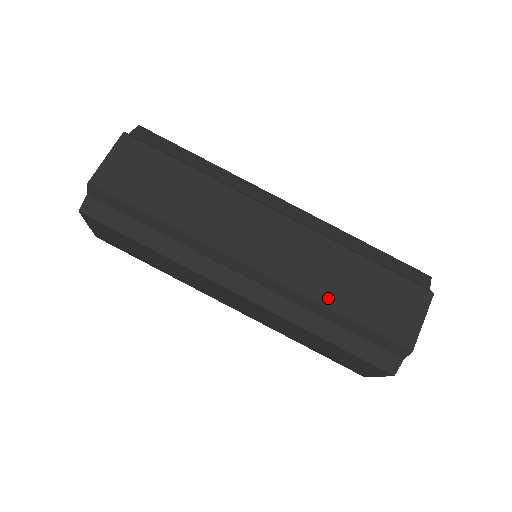
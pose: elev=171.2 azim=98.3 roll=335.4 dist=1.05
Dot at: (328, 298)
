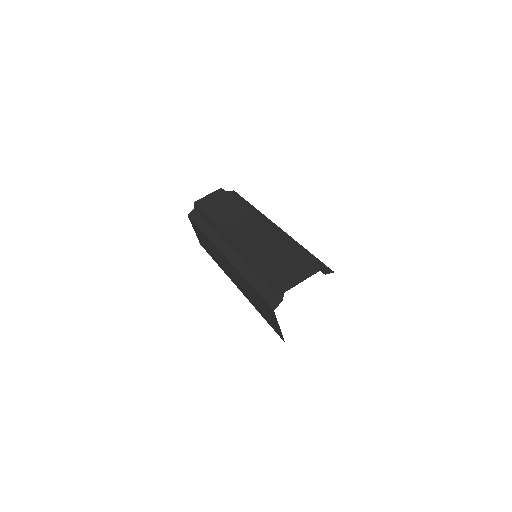
Dot at: (258, 259)
